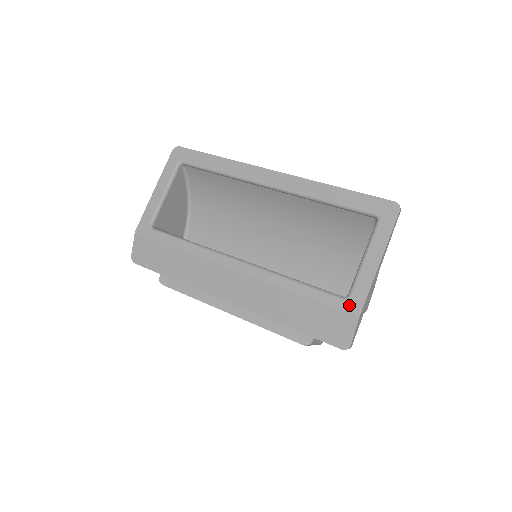
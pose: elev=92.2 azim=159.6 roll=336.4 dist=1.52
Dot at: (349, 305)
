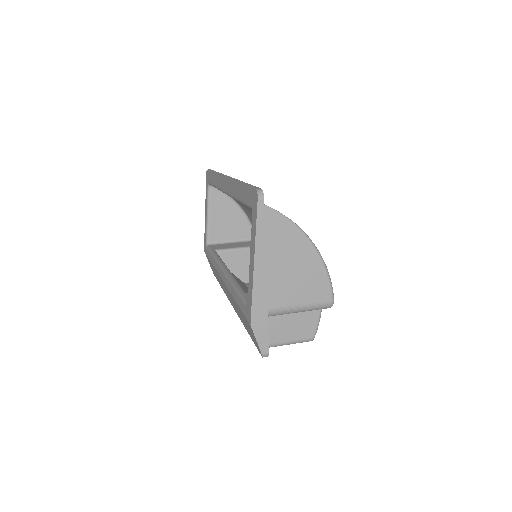
Dot at: (247, 313)
